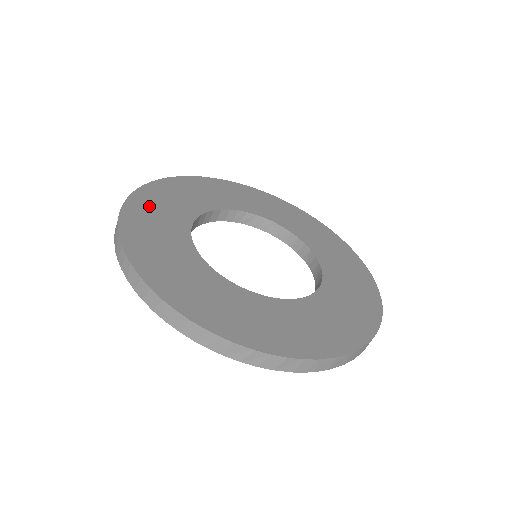
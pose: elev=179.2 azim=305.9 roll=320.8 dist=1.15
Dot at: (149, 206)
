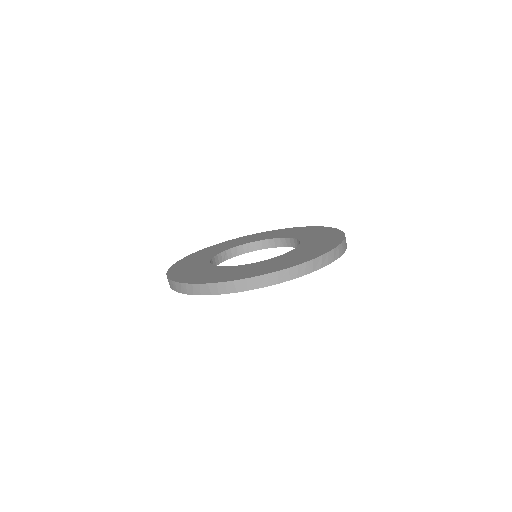
Dot at: (189, 276)
